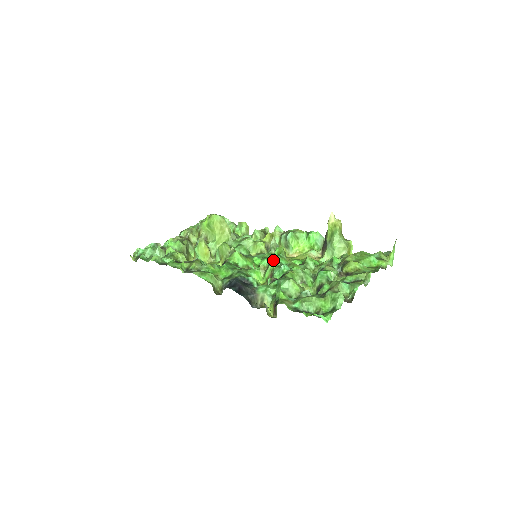
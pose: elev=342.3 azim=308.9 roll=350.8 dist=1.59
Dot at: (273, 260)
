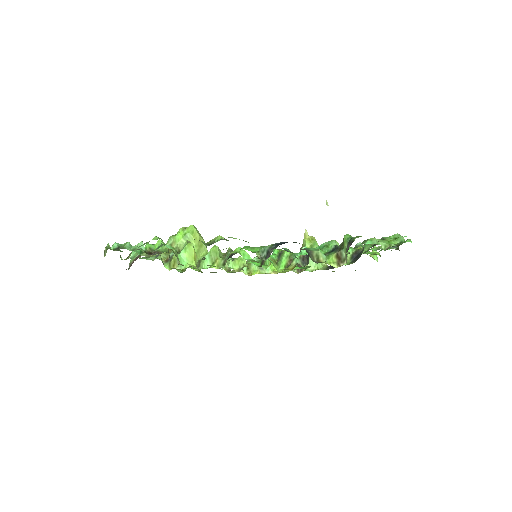
Dot at: occluded
